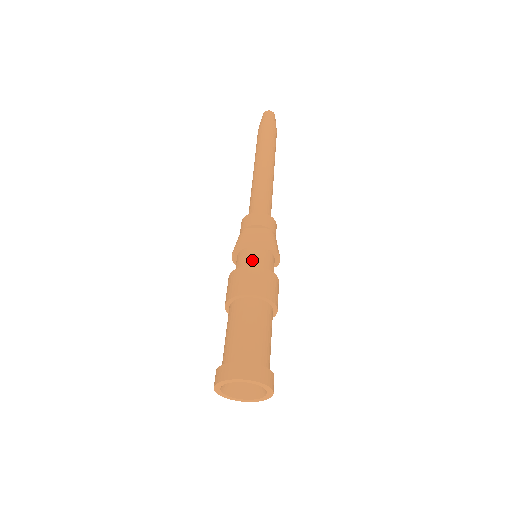
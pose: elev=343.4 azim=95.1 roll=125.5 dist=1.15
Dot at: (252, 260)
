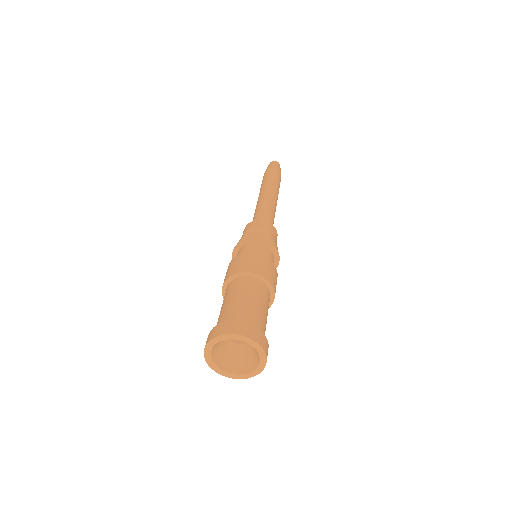
Dot at: (250, 251)
